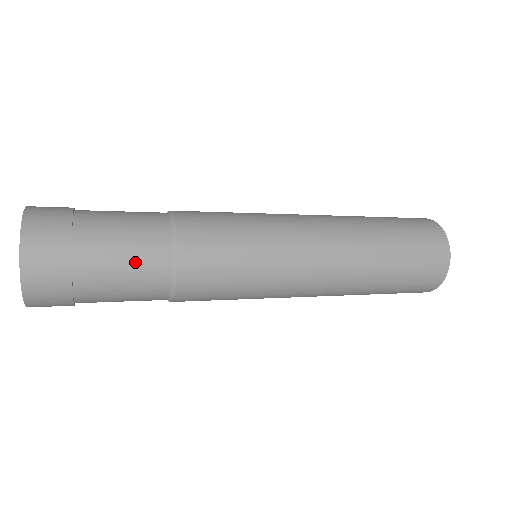
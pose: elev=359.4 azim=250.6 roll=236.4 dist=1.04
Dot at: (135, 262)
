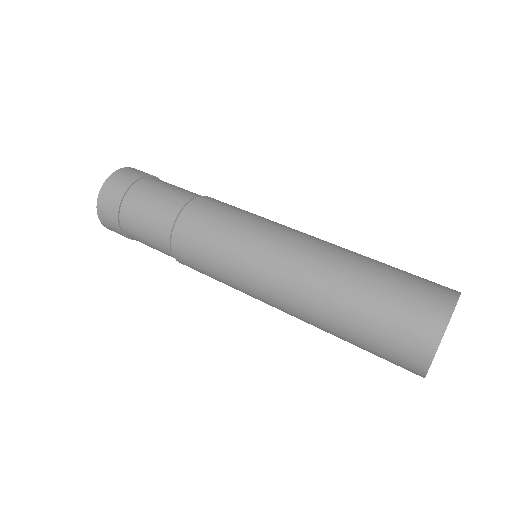
Dot at: (149, 232)
